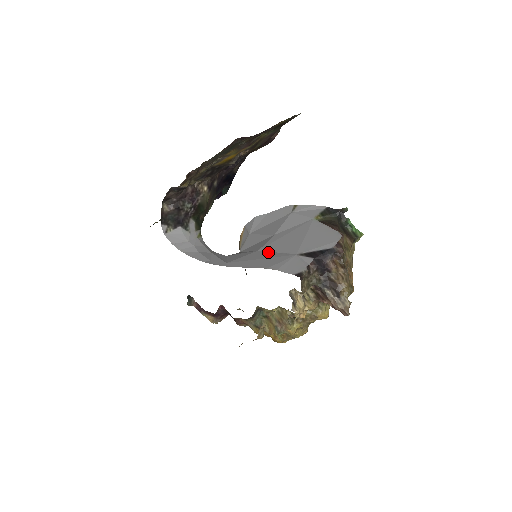
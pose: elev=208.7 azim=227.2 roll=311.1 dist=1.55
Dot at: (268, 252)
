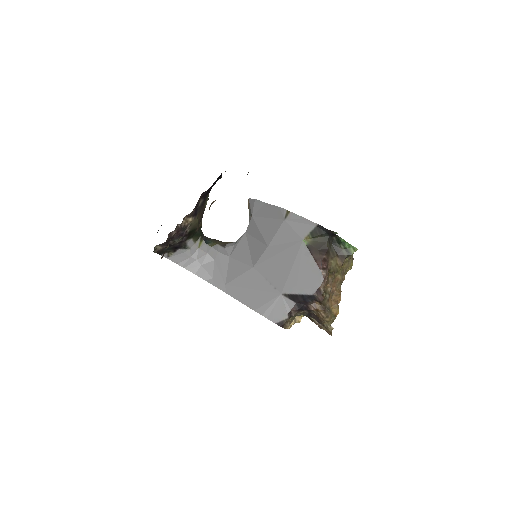
Dot at: (260, 276)
